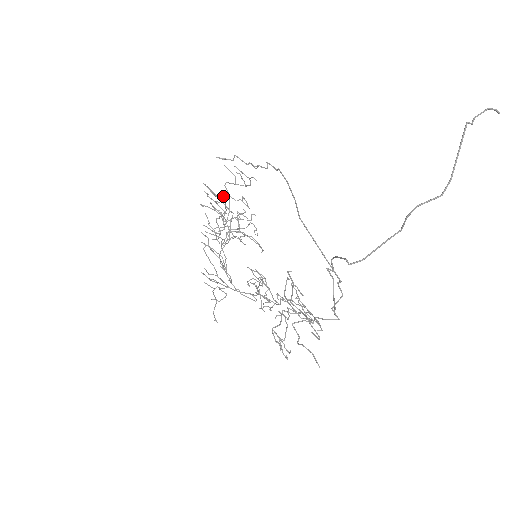
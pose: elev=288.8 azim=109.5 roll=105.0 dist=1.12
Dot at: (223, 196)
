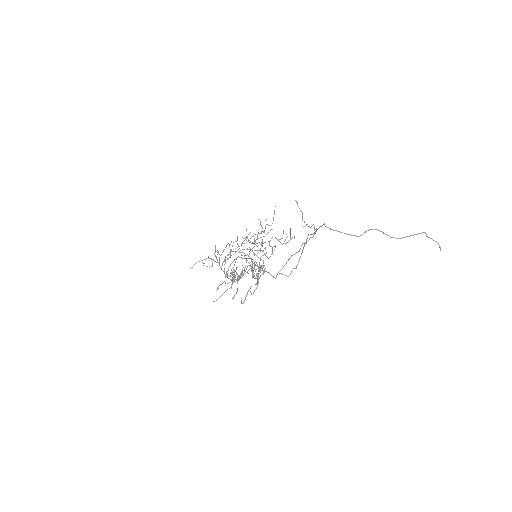
Dot at: (271, 229)
